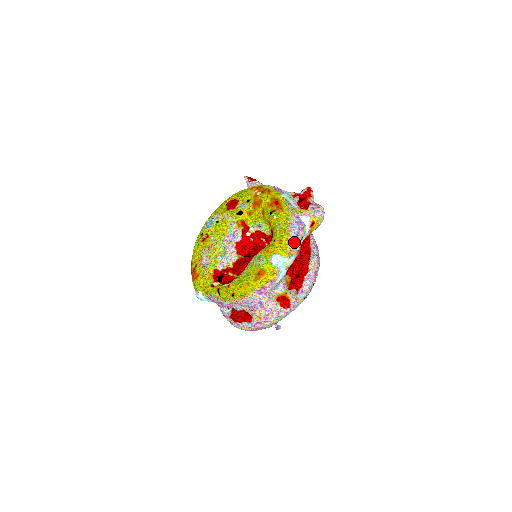
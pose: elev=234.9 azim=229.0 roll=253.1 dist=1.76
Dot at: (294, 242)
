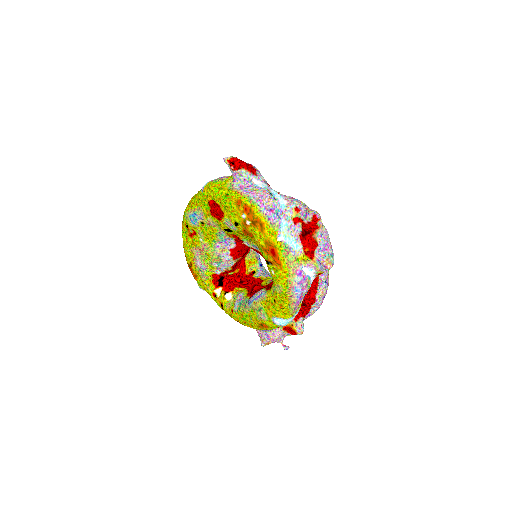
Dot at: (297, 304)
